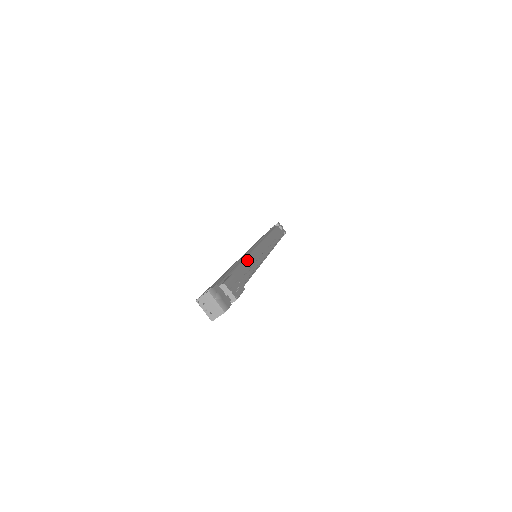
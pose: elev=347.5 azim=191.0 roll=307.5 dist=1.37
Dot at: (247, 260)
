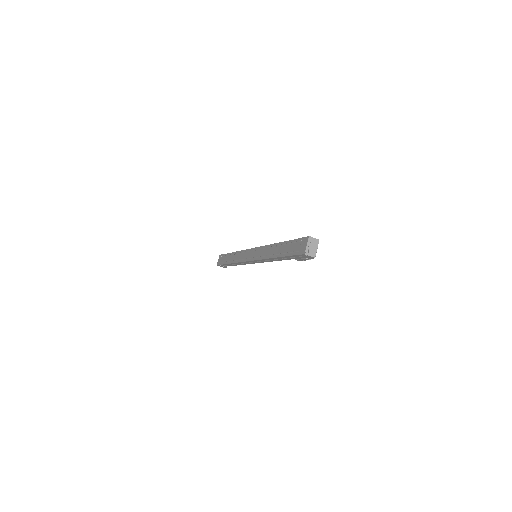
Dot at: occluded
